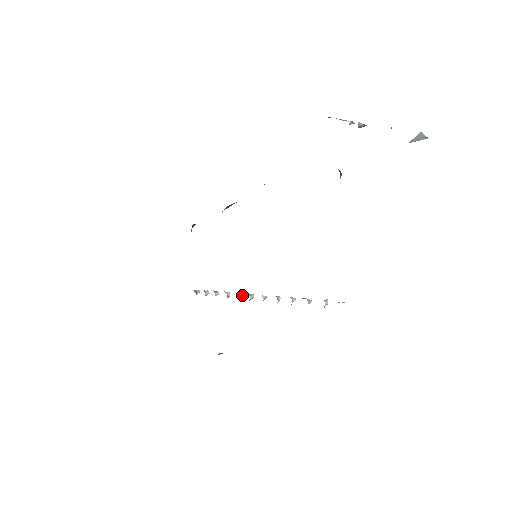
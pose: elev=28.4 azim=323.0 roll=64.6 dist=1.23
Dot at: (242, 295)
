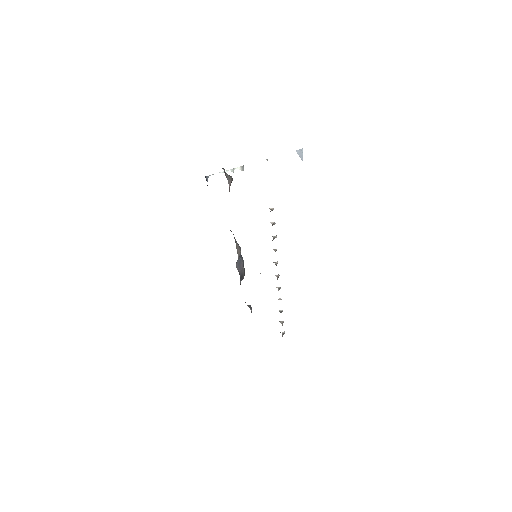
Dot at: occluded
